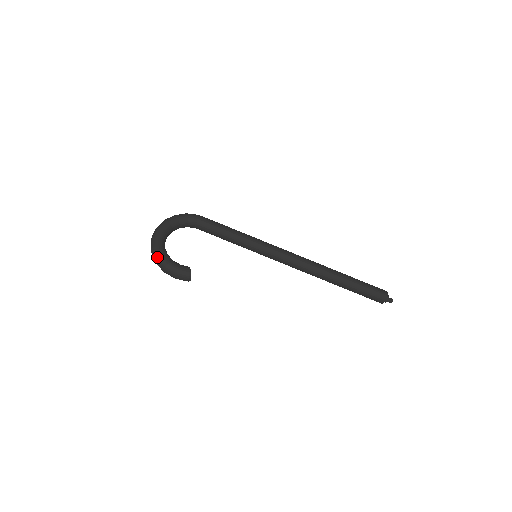
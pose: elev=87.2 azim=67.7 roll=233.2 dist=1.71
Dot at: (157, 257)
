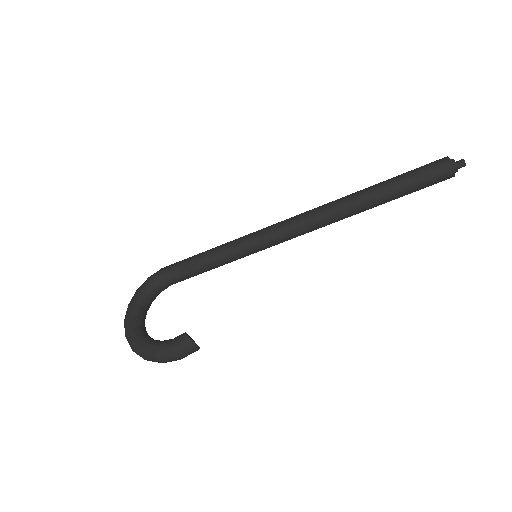
Dot at: (141, 353)
